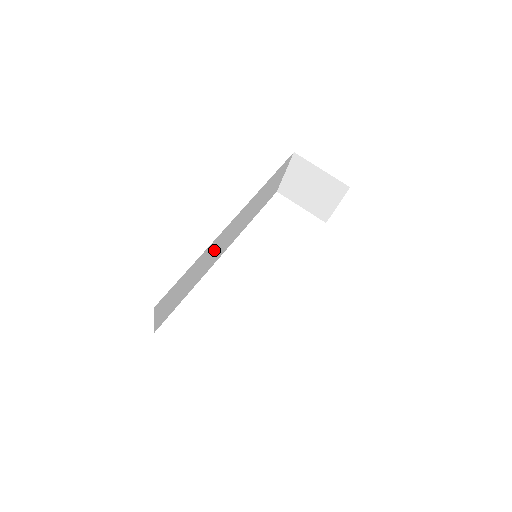
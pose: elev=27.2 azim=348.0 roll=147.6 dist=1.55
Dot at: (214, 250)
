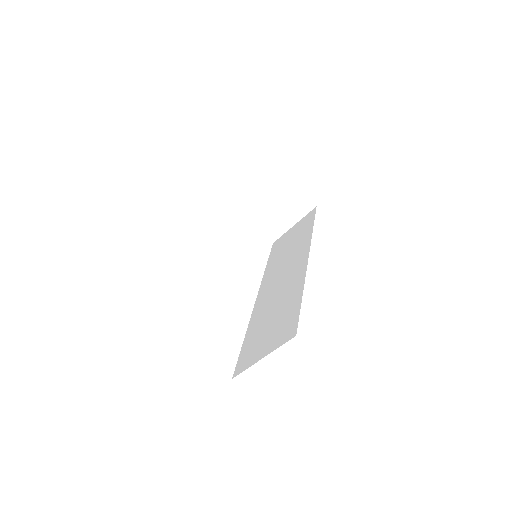
Dot at: occluded
